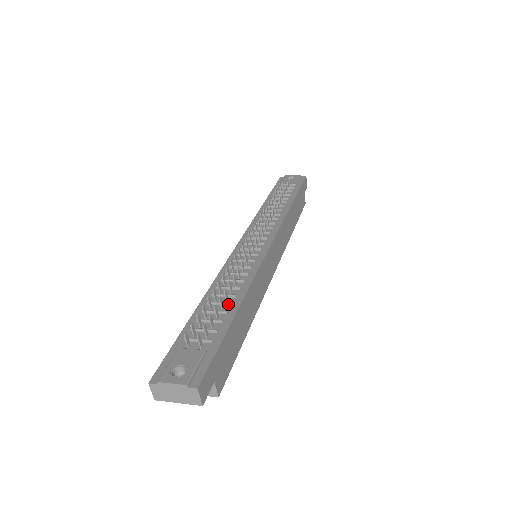
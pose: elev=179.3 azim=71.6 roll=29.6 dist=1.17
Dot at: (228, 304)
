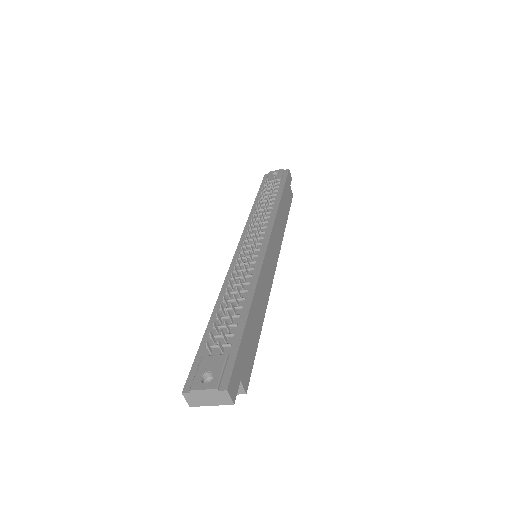
Dot at: (239, 307)
